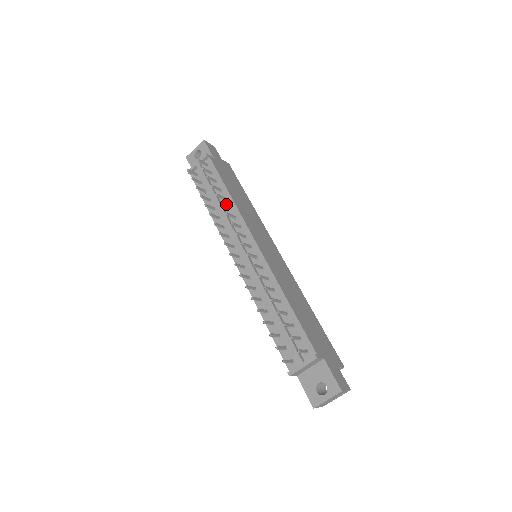
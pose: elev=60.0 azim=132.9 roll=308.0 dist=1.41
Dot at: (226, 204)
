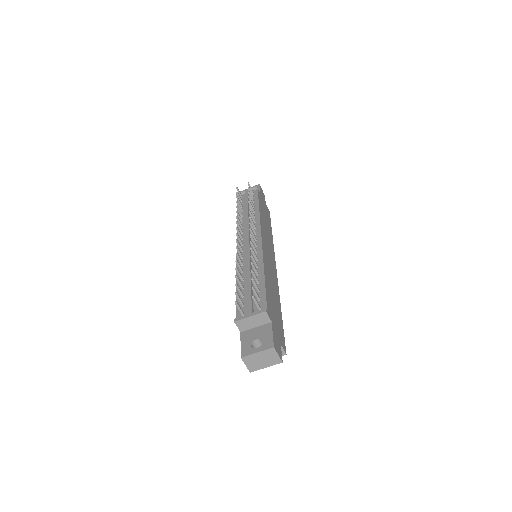
Dot at: occluded
